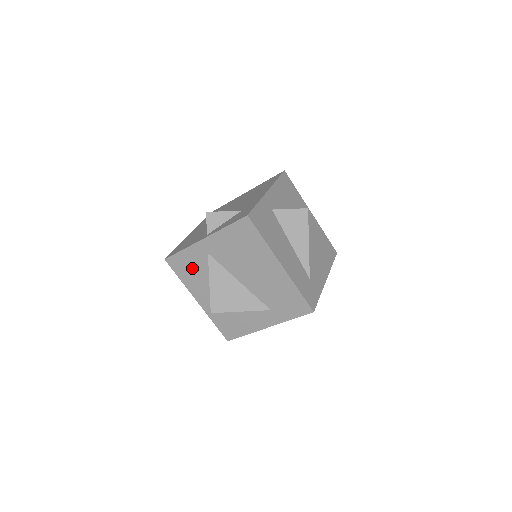
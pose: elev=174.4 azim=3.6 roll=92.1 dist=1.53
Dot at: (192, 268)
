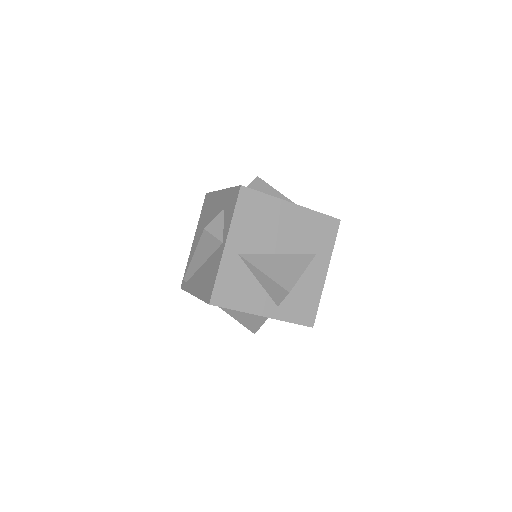
Dot at: (236, 285)
